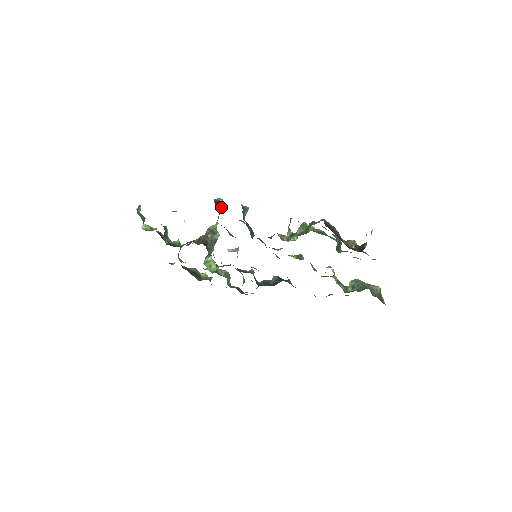
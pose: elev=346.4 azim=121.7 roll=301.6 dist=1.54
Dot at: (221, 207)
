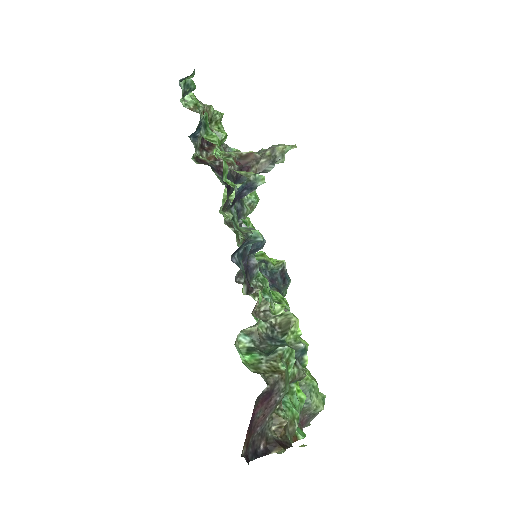
Dot at: (251, 192)
